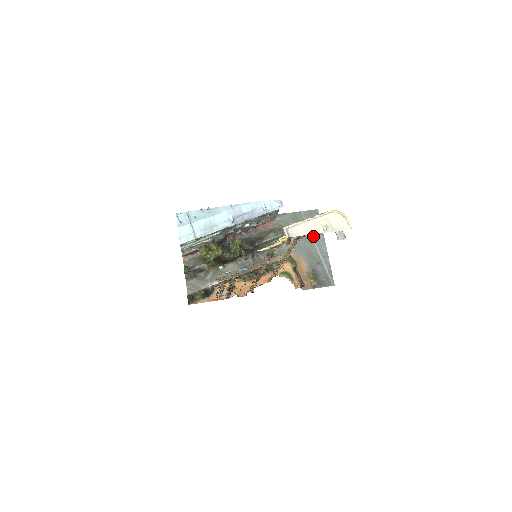
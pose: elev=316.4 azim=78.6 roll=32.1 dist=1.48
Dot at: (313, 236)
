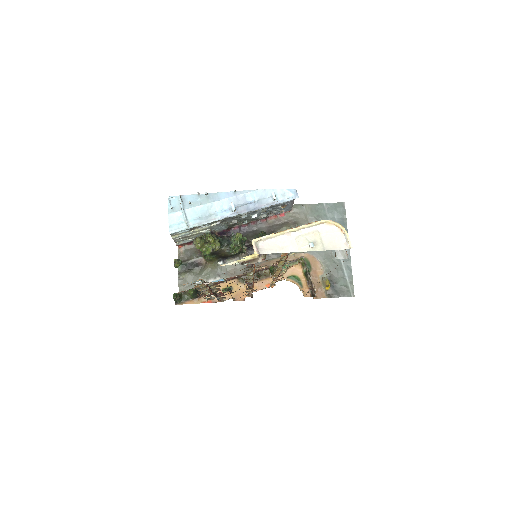
Dot at: occluded
